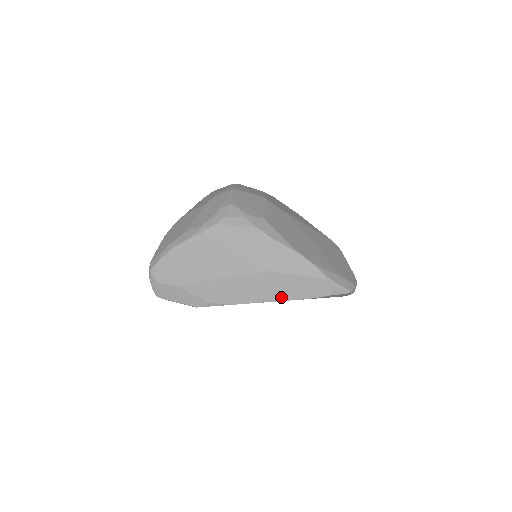
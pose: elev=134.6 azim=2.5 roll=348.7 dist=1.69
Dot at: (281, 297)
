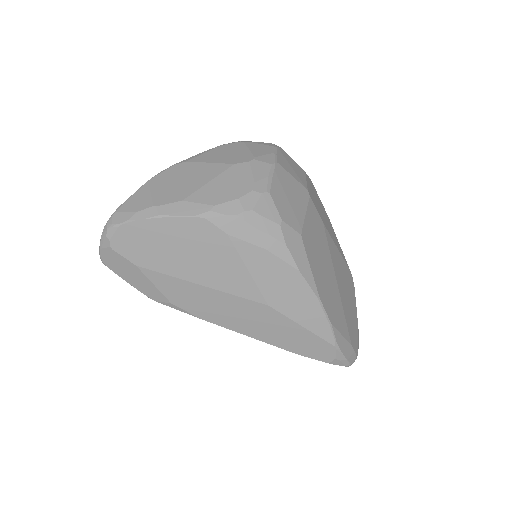
Dot at: (267, 338)
